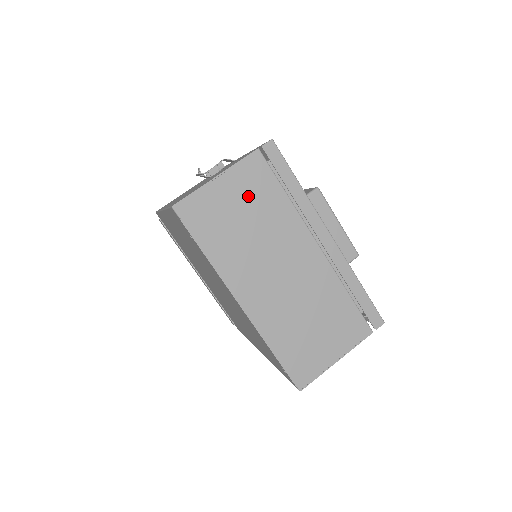
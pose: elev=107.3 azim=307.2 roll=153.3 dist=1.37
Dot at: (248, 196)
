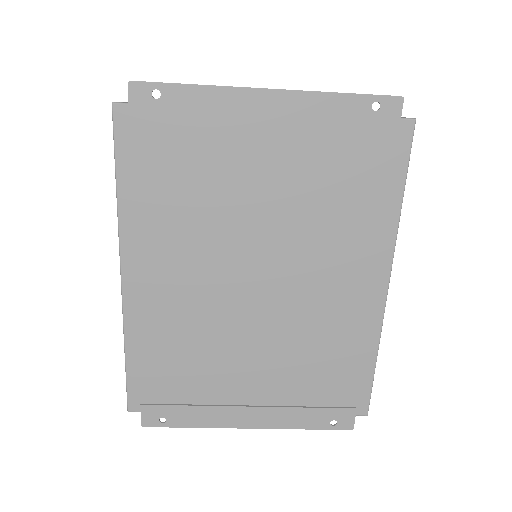
Dot at: occluded
